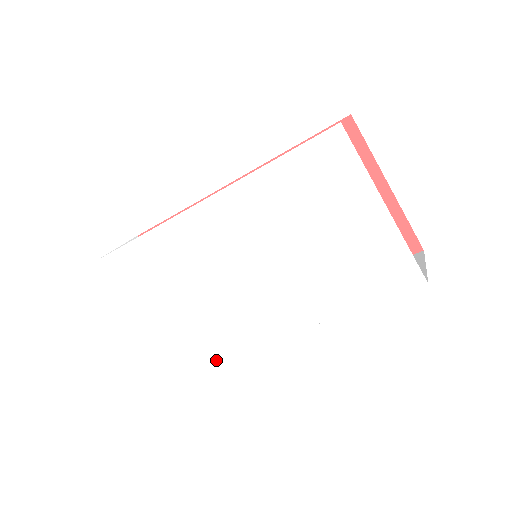
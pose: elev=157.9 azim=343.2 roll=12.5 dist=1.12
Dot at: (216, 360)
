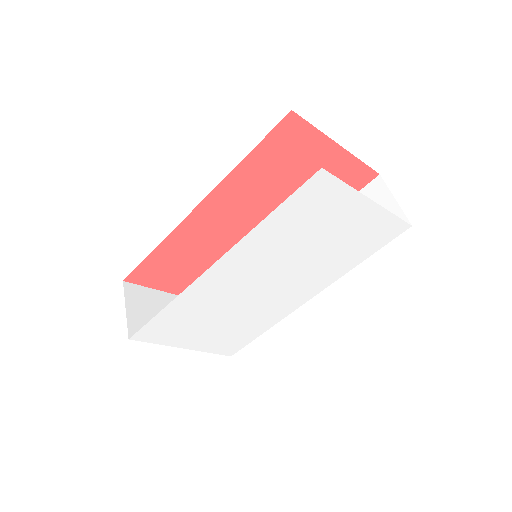
Dot at: (261, 334)
